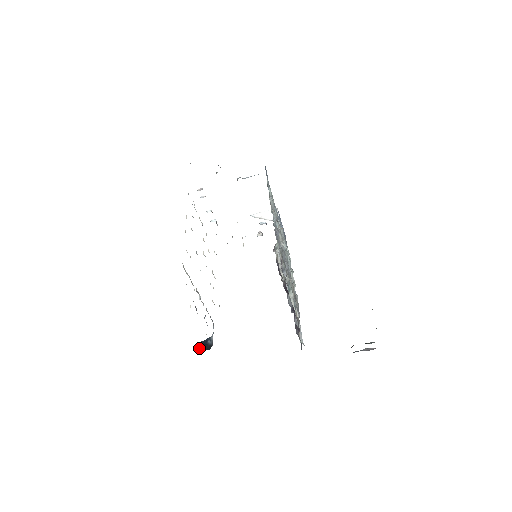
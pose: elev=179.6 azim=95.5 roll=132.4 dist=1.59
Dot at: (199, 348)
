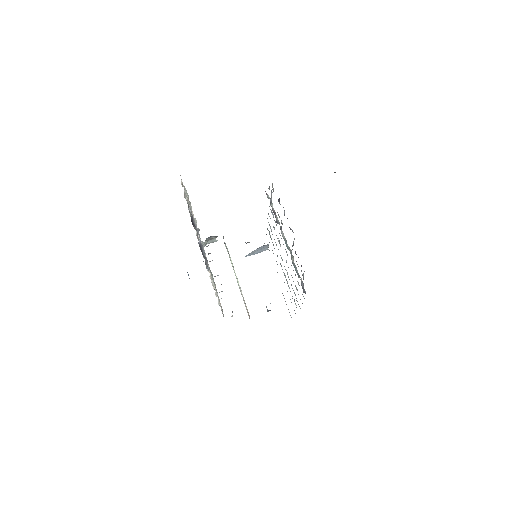
Dot at: occluded
